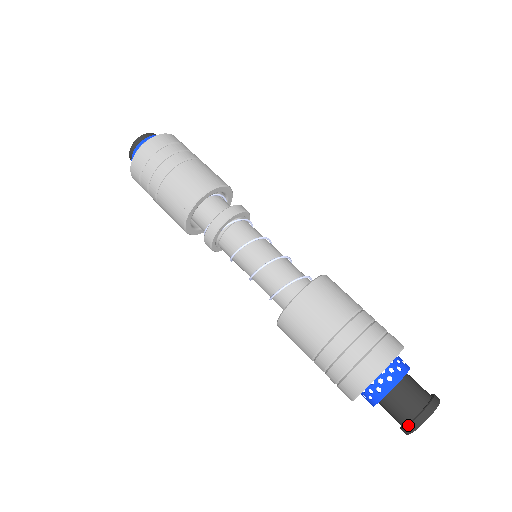
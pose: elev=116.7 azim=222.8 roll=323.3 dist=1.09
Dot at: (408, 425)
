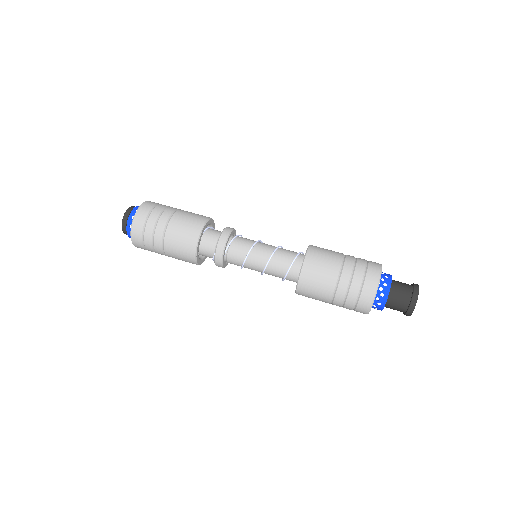
Dot at: (406, 313)
